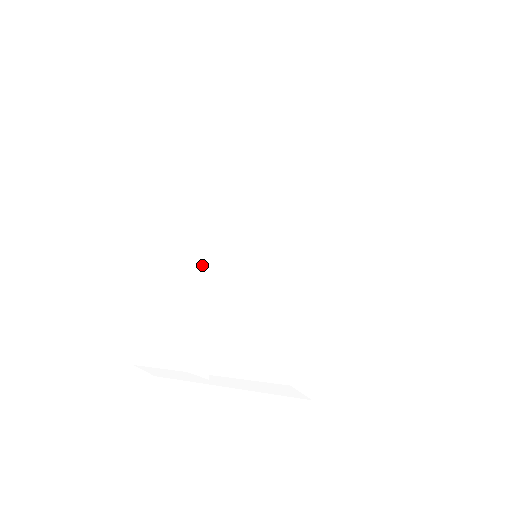
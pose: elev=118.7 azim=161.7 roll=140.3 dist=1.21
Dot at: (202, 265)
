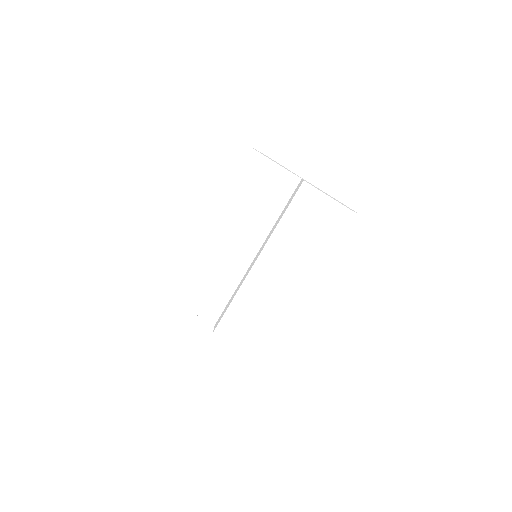
Dot at: (221, 242)
